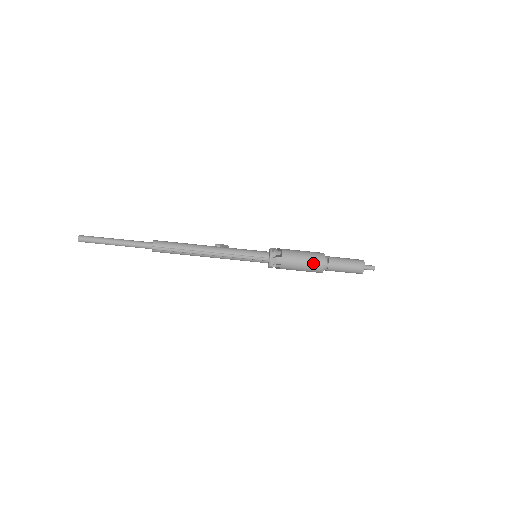
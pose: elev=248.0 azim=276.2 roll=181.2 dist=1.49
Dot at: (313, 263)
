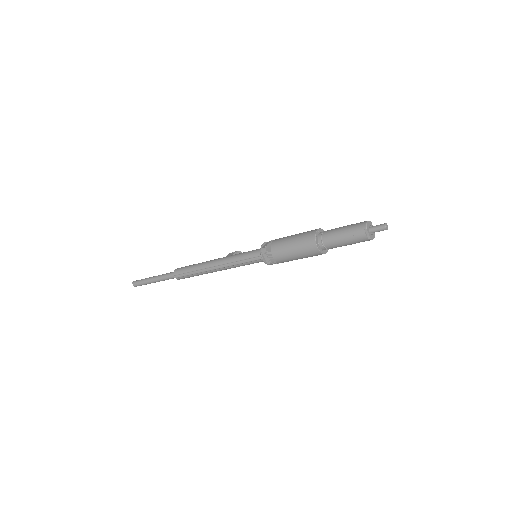
Dot at: (304, 247)
